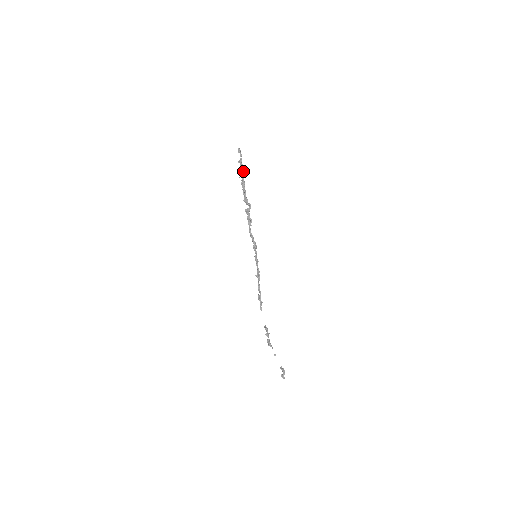
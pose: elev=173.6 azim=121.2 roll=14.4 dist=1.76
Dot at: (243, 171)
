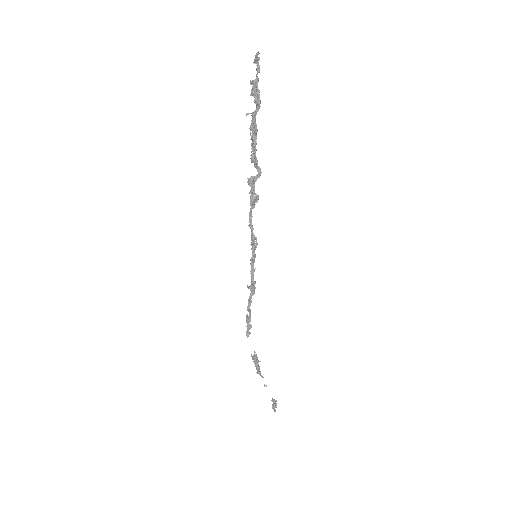
Dot at: (257, 103)
